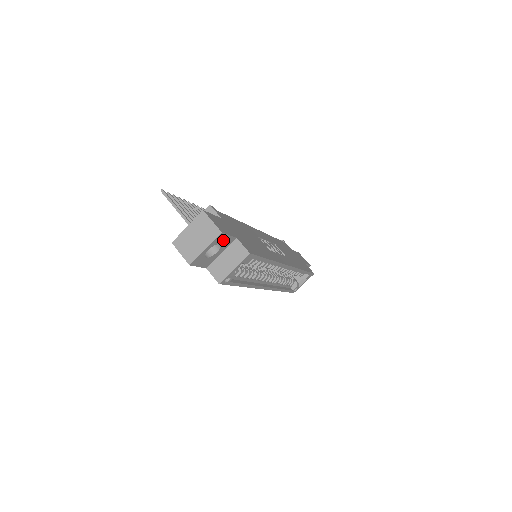
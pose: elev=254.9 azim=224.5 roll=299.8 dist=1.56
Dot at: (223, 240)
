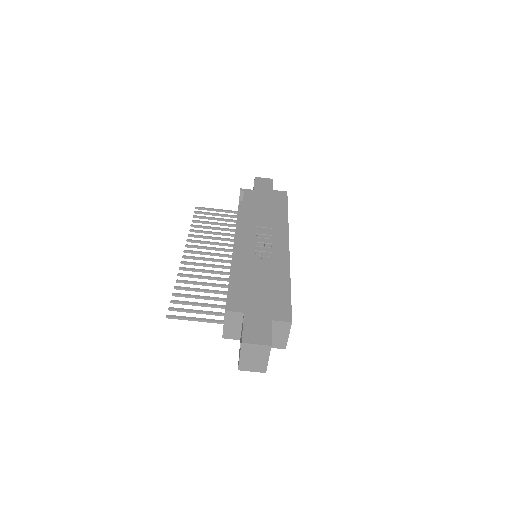
Dot at: occluded
